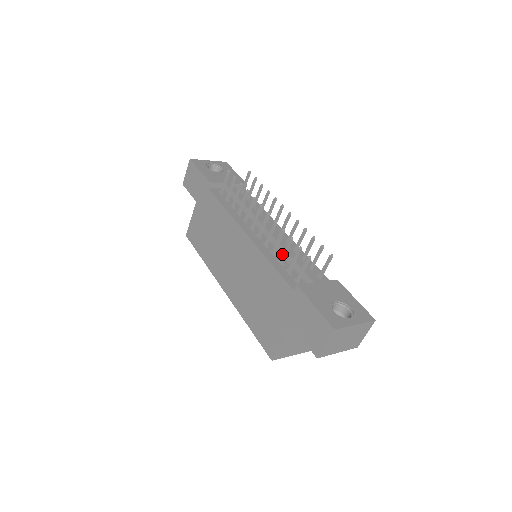
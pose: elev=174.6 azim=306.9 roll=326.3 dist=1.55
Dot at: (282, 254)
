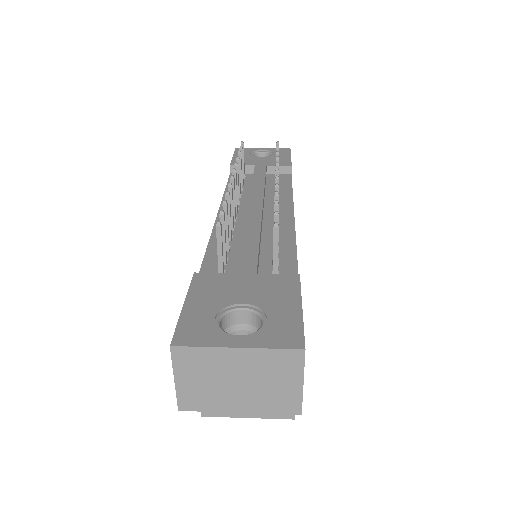
Dot at: occluded
